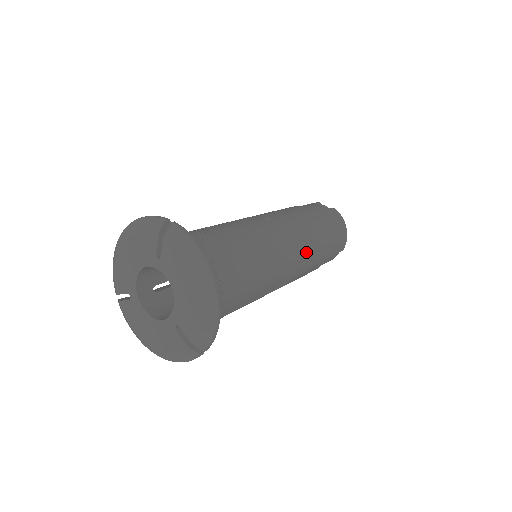
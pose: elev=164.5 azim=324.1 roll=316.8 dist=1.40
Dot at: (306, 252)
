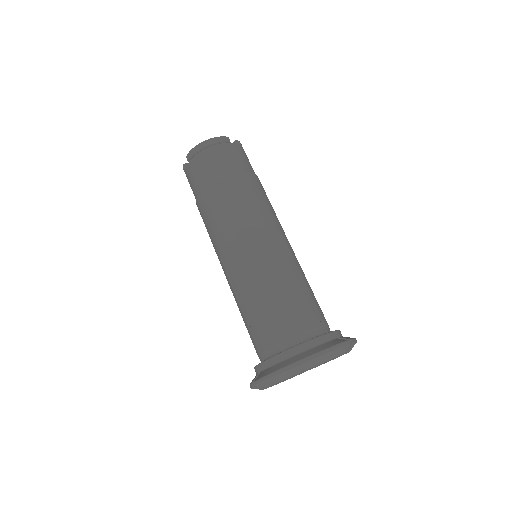
Dot at: occluded
